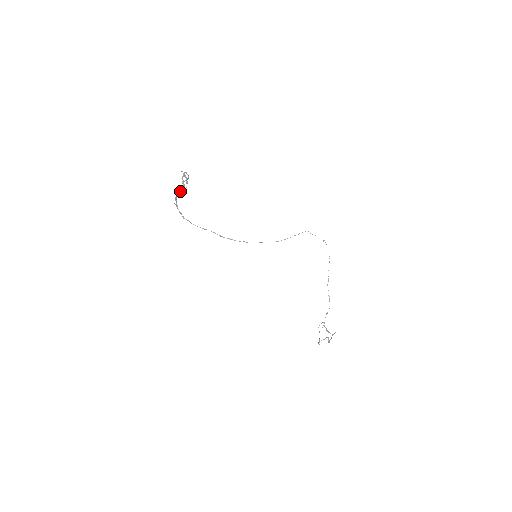
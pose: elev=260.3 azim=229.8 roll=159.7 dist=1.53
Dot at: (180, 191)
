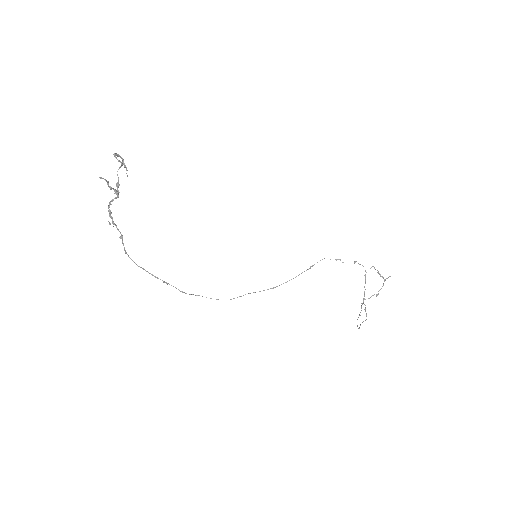
Dot at: (112, 199)
